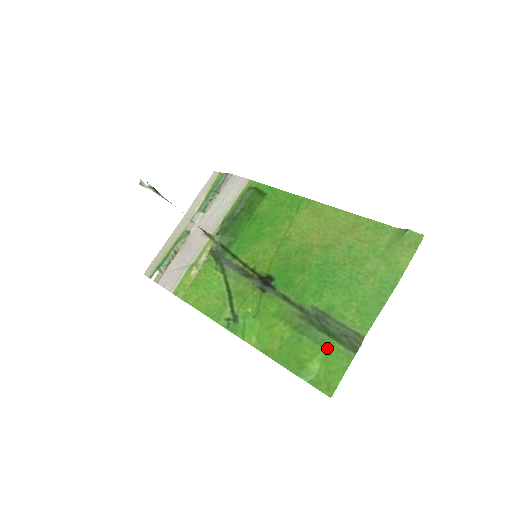
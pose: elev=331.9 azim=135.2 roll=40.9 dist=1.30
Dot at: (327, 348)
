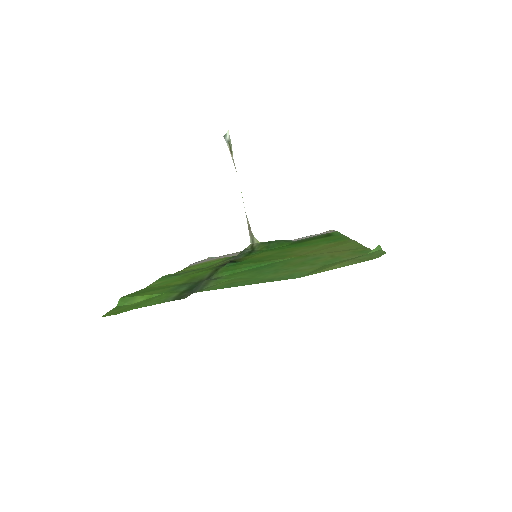
Dot at: (168, 293)
